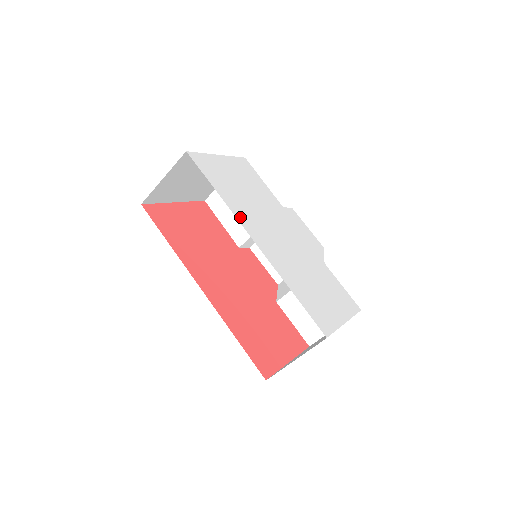
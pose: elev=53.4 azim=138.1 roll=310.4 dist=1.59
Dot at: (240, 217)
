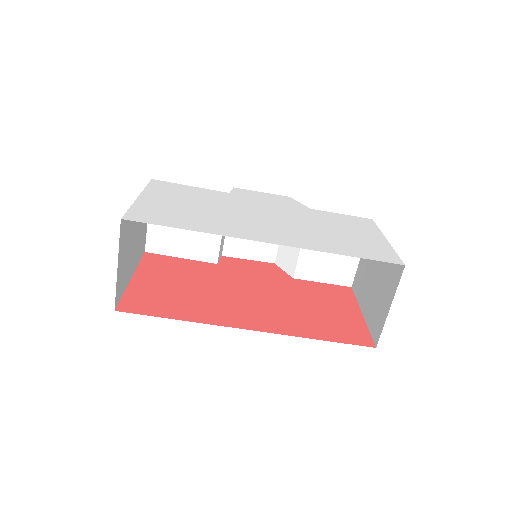
Dot at: (233, 234)
